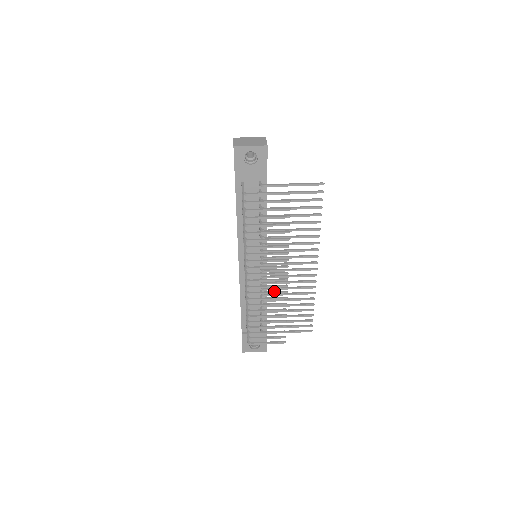
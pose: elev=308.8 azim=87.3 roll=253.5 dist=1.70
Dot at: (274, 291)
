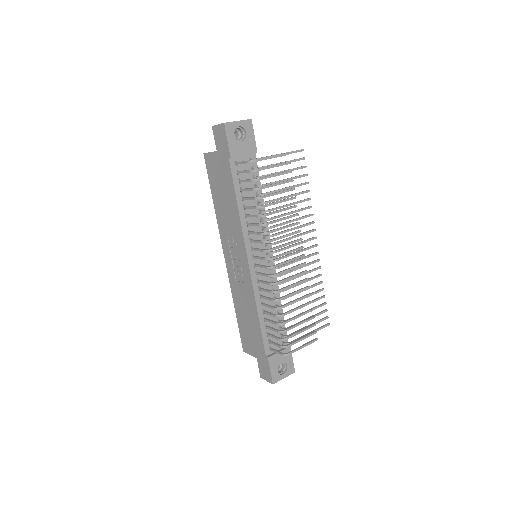
Dot at: (296, 274)
